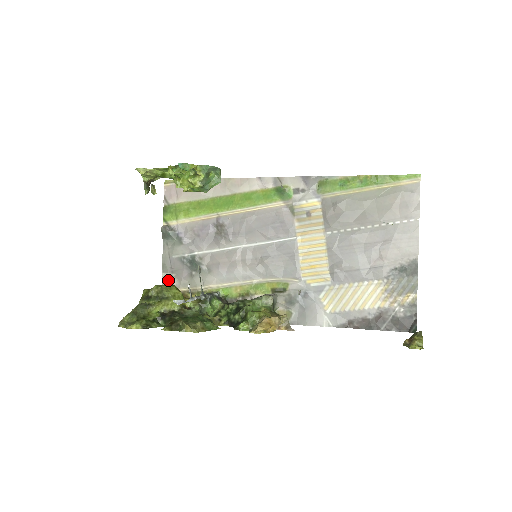
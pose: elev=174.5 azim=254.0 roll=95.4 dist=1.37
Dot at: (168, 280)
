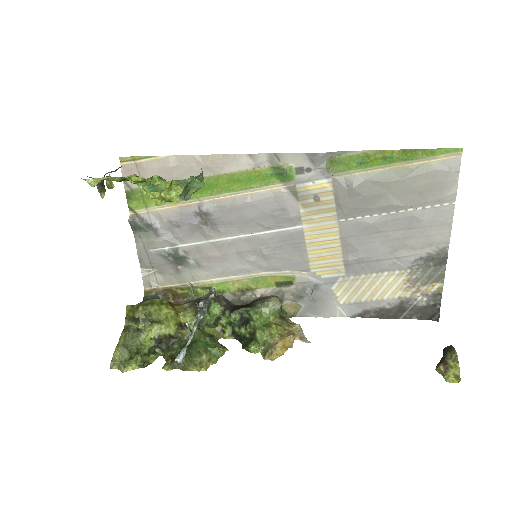
Dot at: (149, 276)
